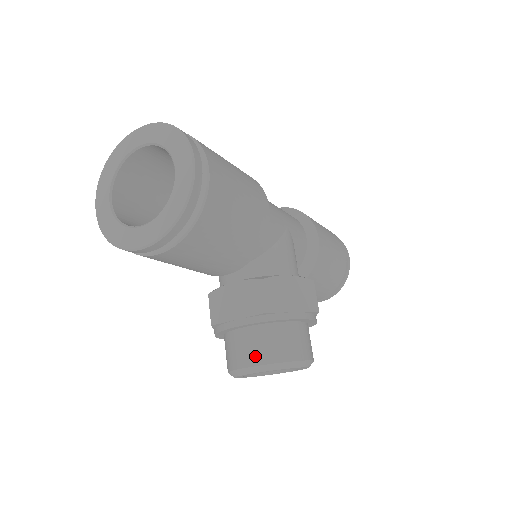
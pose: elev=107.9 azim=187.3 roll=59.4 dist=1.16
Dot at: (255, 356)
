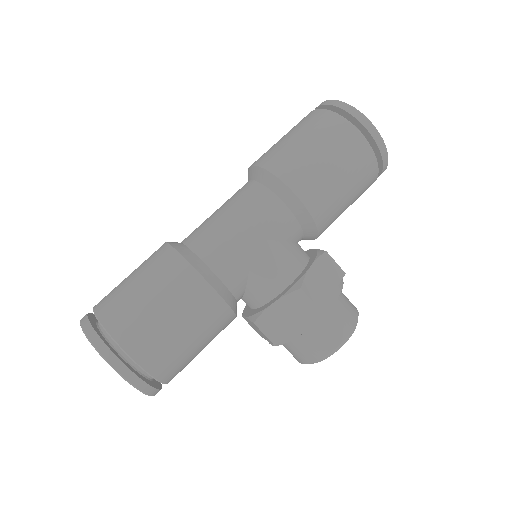
Dot at: (297, 358)
